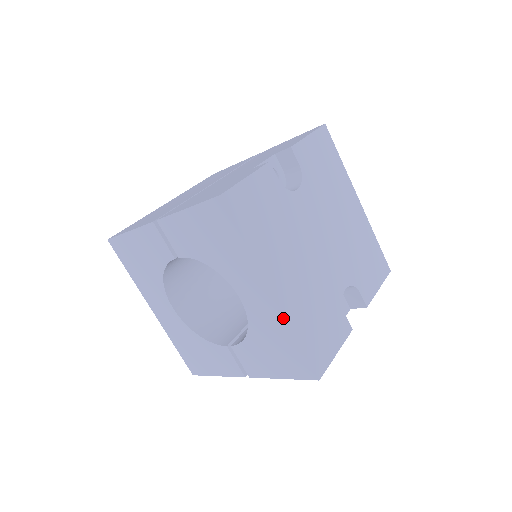
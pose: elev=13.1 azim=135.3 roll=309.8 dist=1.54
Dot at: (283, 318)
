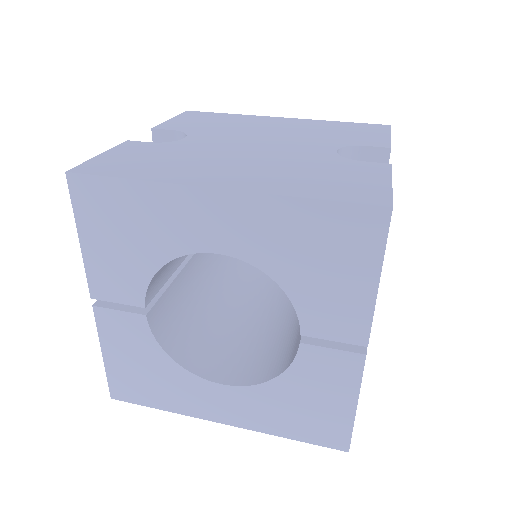
Dot at: (259, 198)
